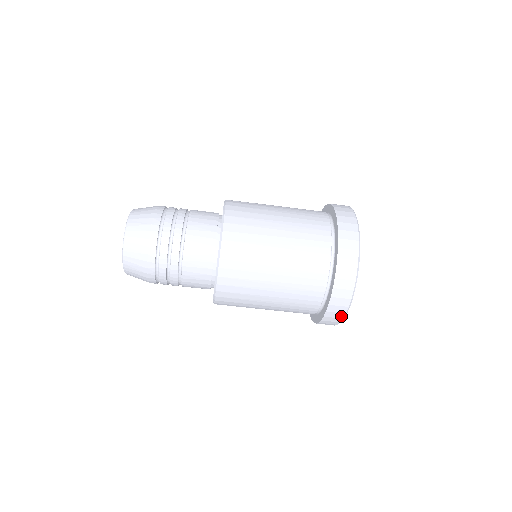
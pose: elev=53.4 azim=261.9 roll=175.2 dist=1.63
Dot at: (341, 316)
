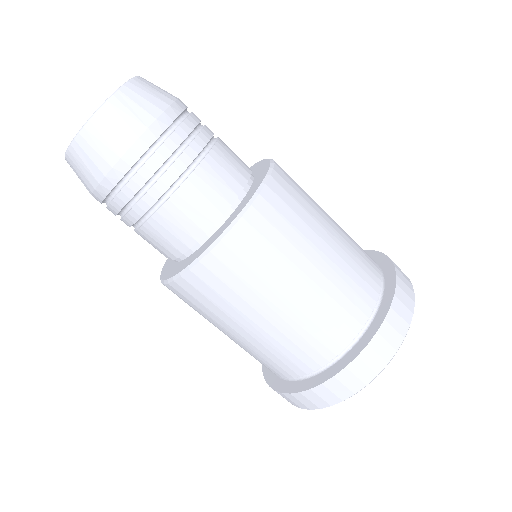
Dot at: (302, 406)
